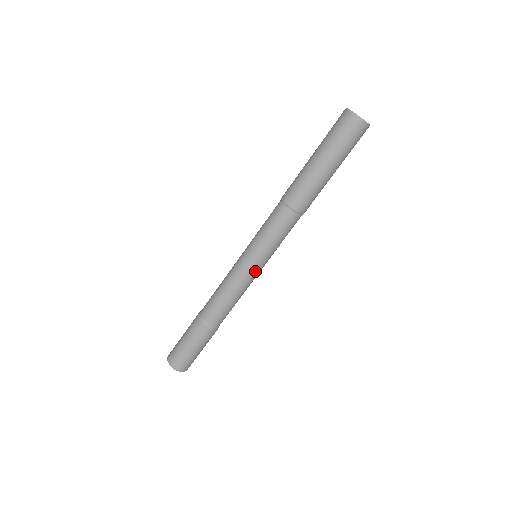
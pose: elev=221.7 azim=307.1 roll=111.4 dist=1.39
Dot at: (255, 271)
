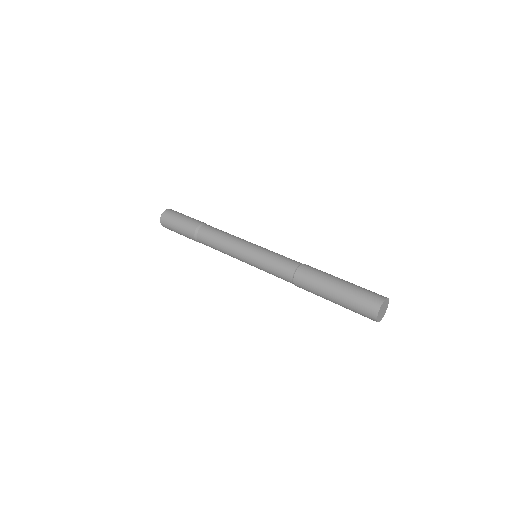
Dot at: occluded
